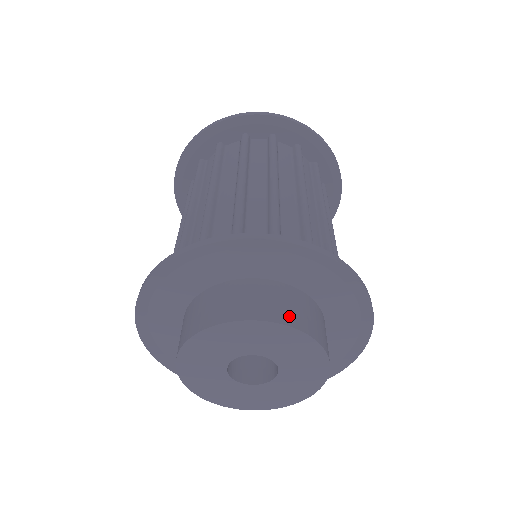
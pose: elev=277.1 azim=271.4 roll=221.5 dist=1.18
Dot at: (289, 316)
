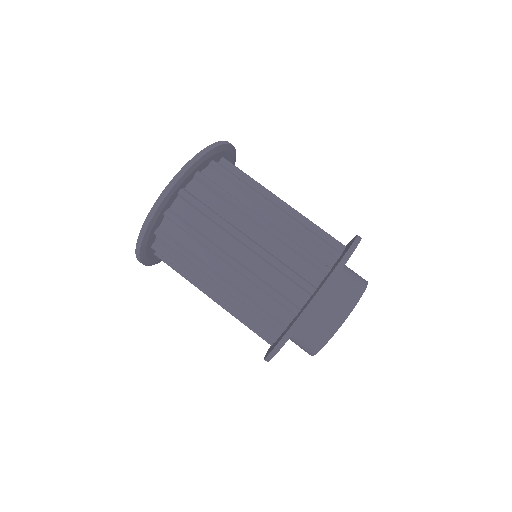
Dot at: (356, 290)
